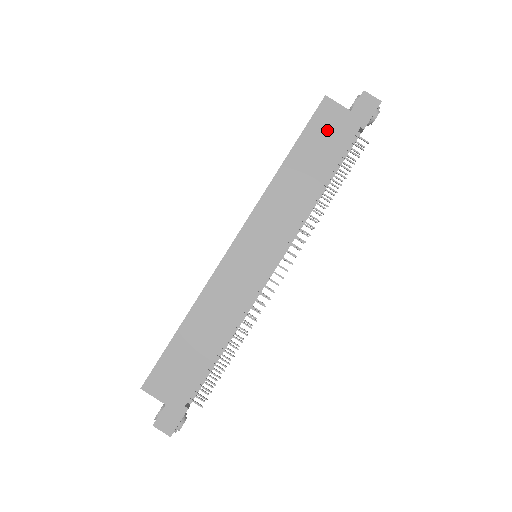
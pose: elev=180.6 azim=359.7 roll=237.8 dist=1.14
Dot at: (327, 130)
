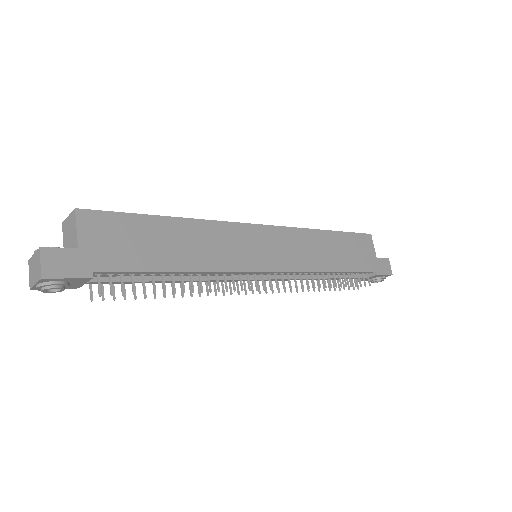
Dot at: (360, 249)
